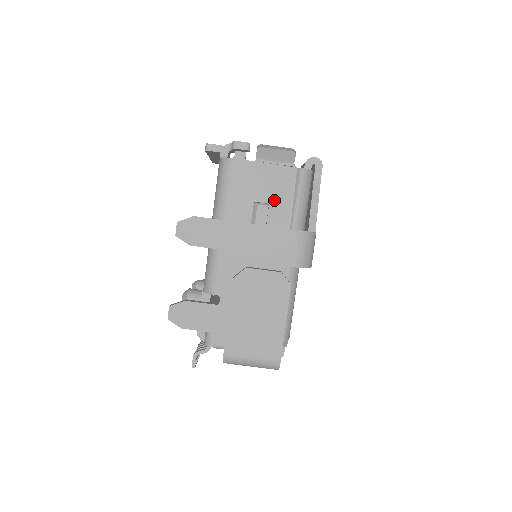
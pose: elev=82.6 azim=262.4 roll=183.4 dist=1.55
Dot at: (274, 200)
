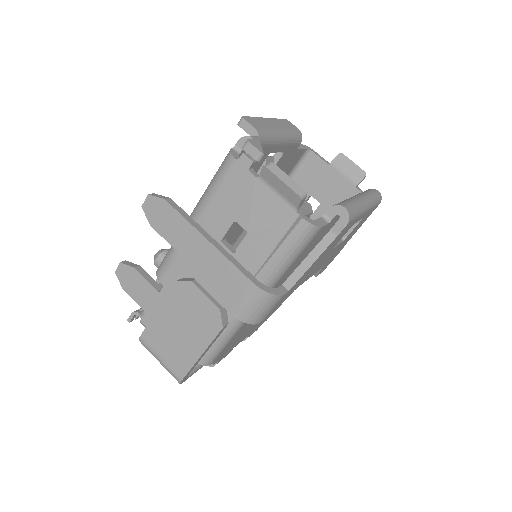
Dot at: (256, 233)
